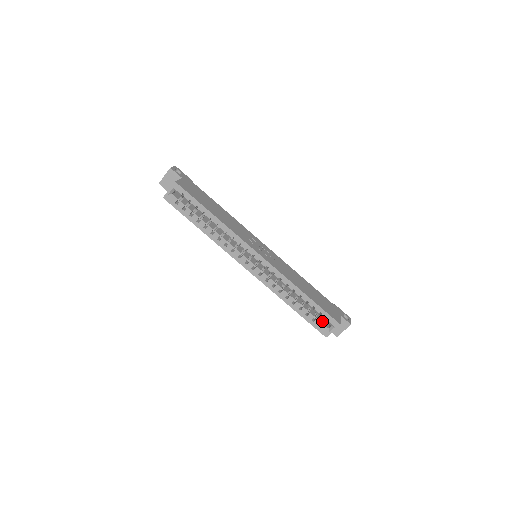
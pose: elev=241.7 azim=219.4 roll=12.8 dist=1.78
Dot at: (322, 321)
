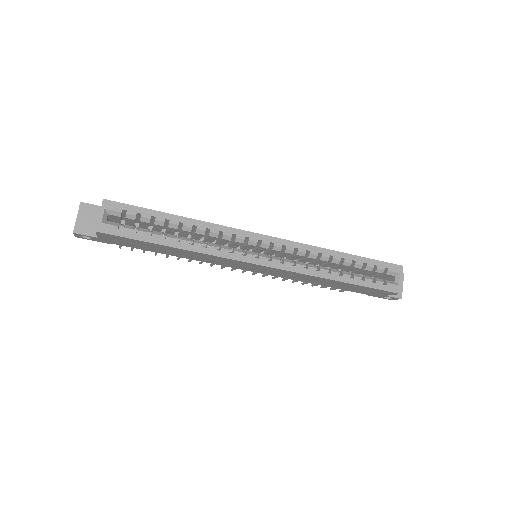
Dot at: occluded
